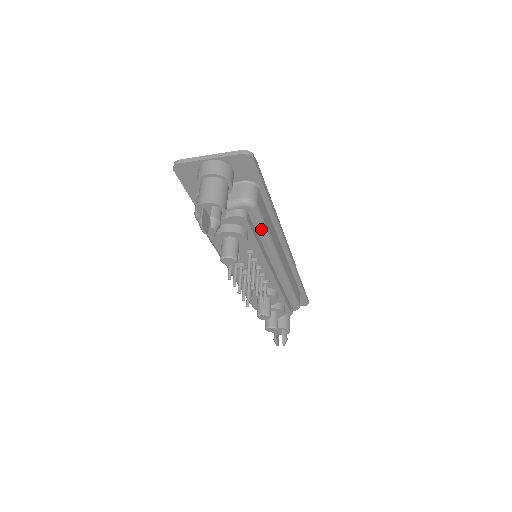
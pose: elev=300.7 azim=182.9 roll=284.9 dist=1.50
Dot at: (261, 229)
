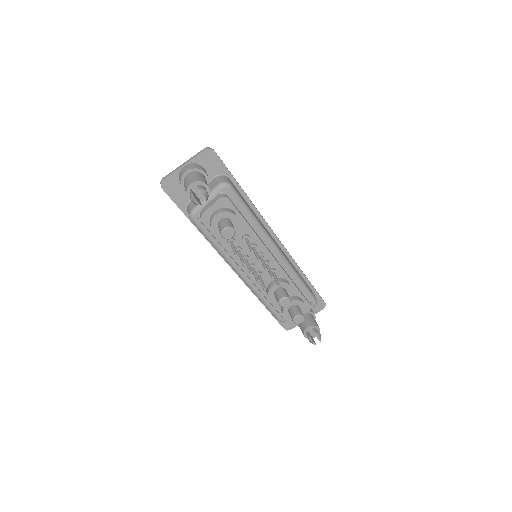
Dot at: (245, 210)
